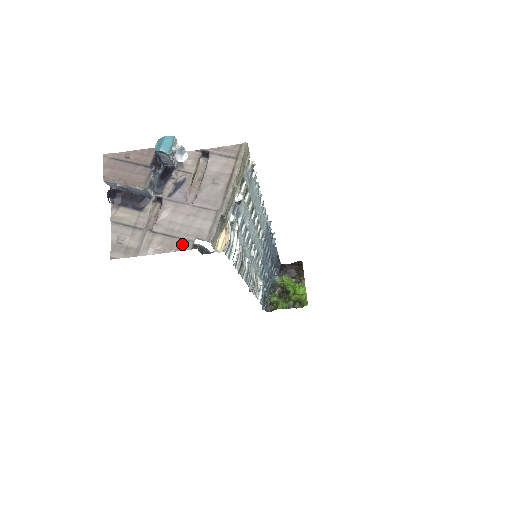
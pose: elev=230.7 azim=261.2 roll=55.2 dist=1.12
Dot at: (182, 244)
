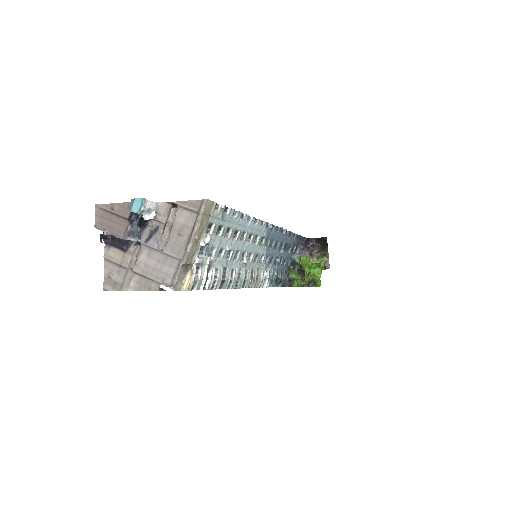
Dot at: (153, 285)
